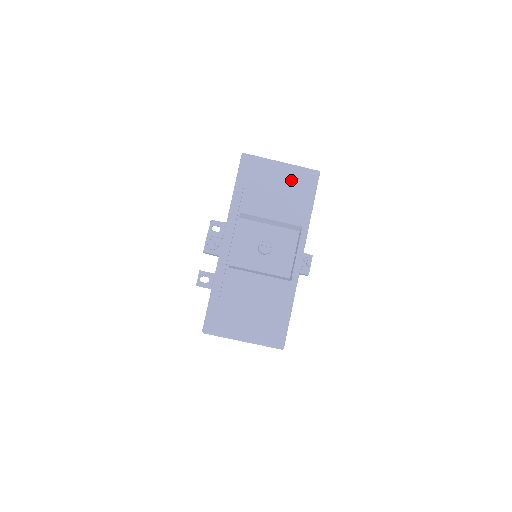
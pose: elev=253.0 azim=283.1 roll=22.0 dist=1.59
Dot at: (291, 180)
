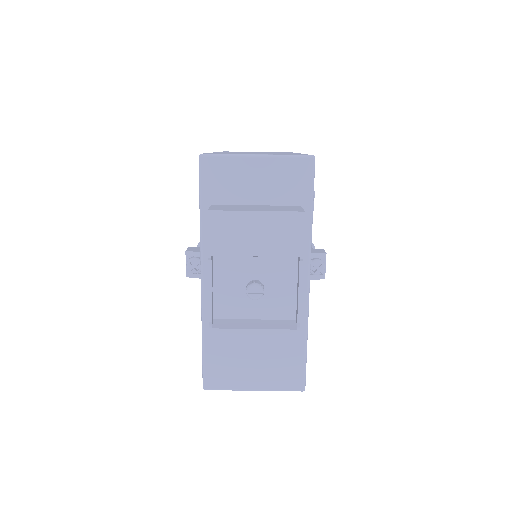
Dot at: (275, 179)
